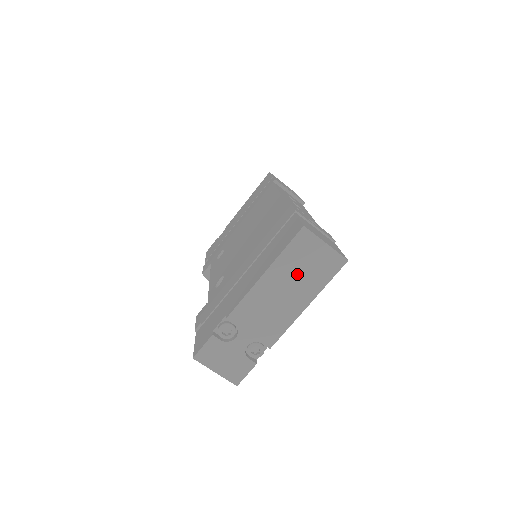
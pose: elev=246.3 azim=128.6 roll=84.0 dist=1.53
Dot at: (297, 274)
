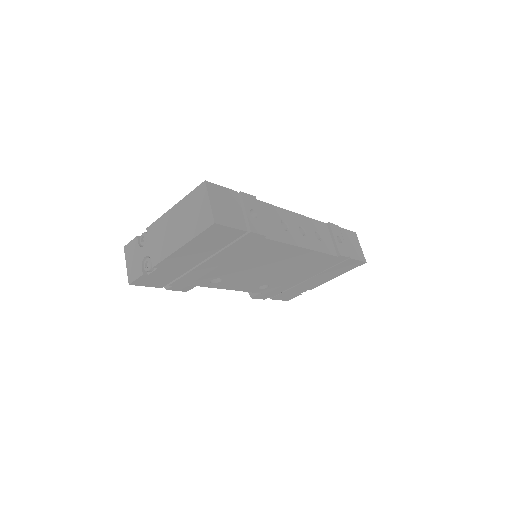
Dot at: (187, 217)
